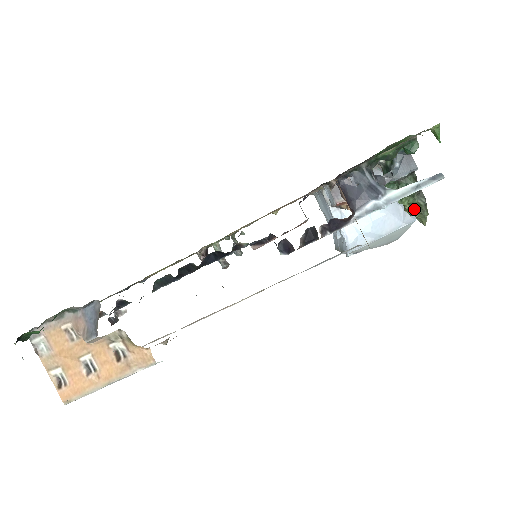
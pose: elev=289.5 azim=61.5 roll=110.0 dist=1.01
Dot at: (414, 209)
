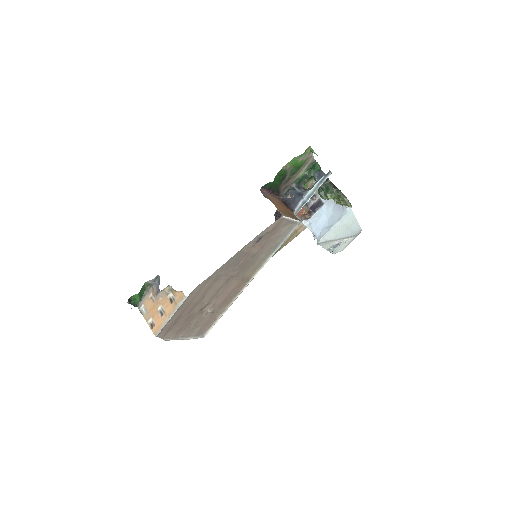
Dot at: (339, 200)
